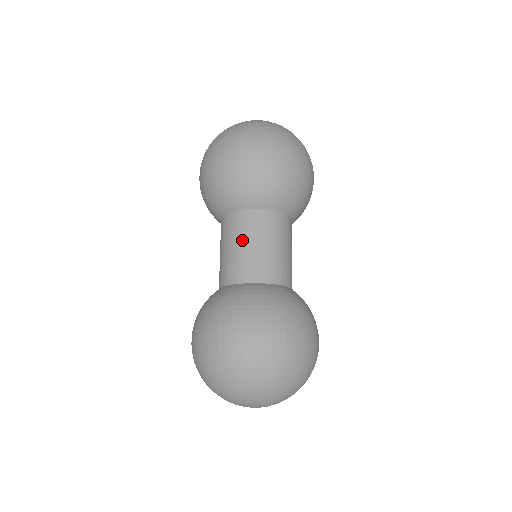
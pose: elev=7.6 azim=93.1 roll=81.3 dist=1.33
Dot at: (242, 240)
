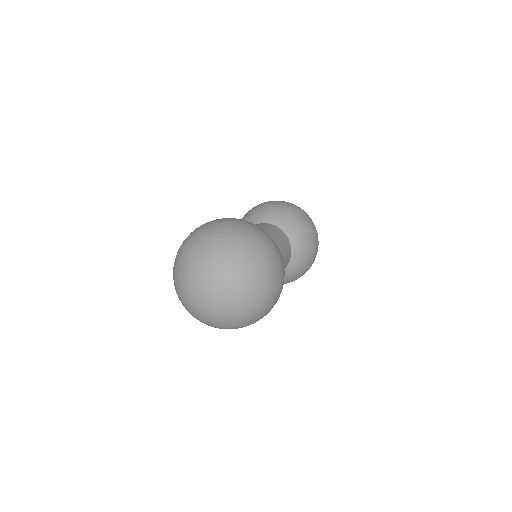
Dot at: occluded
